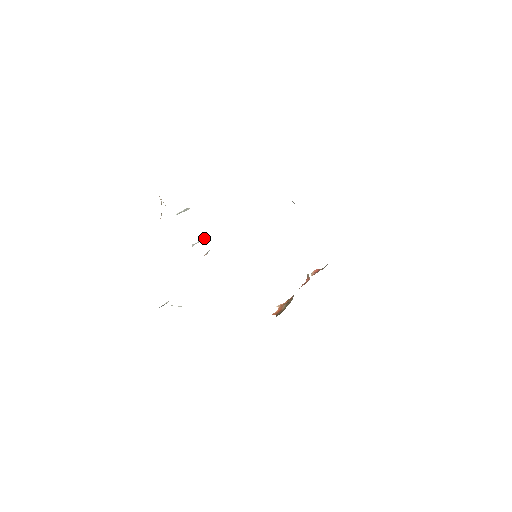
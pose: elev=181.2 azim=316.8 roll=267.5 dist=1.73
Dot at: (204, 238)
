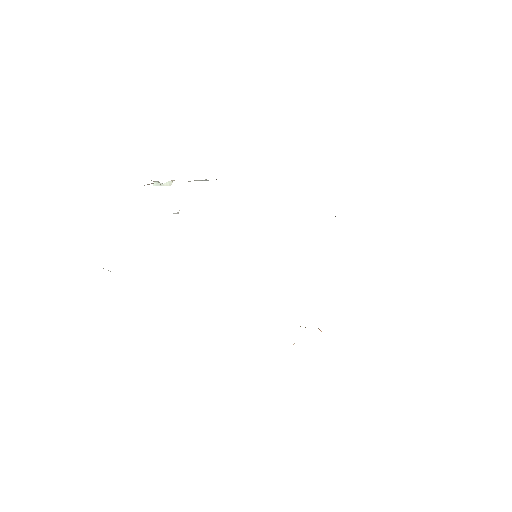
Dot at: occluded
